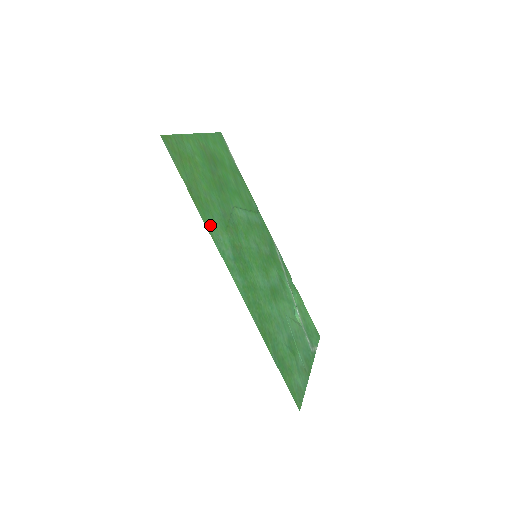
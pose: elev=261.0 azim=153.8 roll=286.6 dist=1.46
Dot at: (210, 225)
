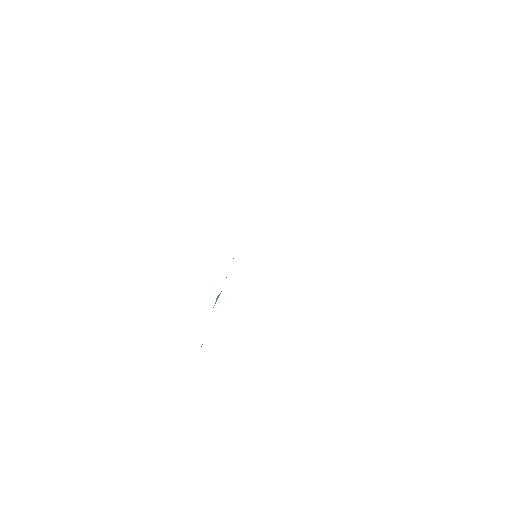
Dot at: occluded
